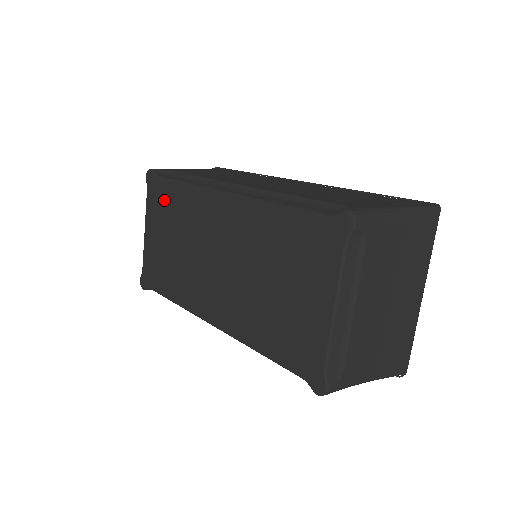
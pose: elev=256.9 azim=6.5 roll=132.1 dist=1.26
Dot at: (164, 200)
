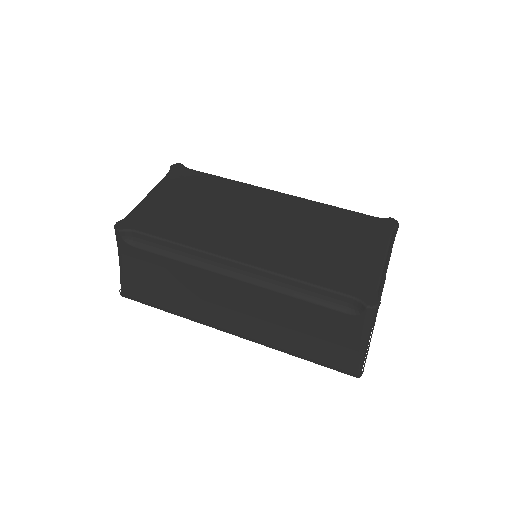
Dot at: (195, 181)
